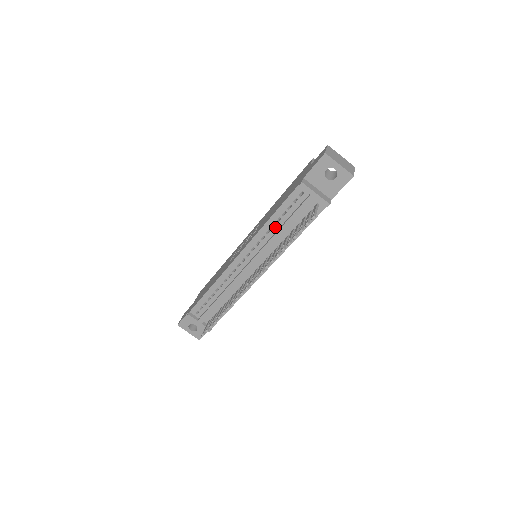
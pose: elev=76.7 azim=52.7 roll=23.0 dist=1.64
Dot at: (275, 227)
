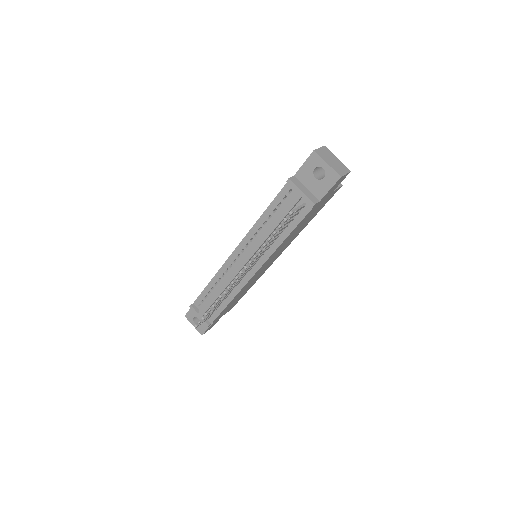
Dot at: (266, 224)
